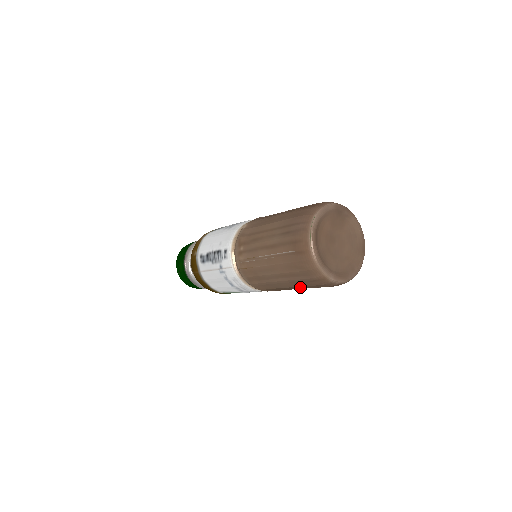
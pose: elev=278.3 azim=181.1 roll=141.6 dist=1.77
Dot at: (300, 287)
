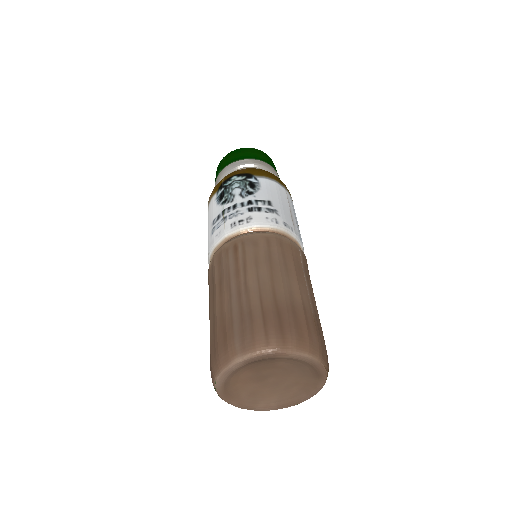
Dot at: occluded
